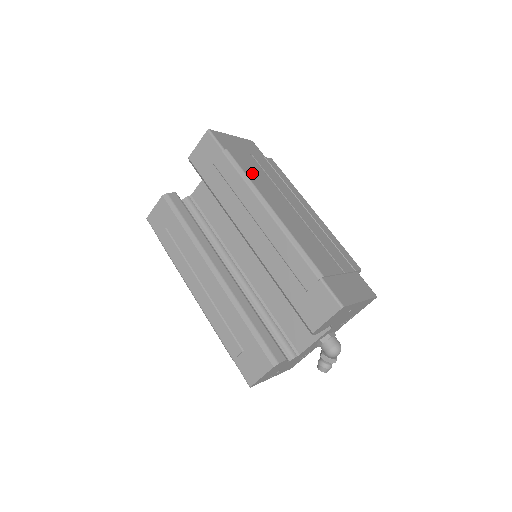
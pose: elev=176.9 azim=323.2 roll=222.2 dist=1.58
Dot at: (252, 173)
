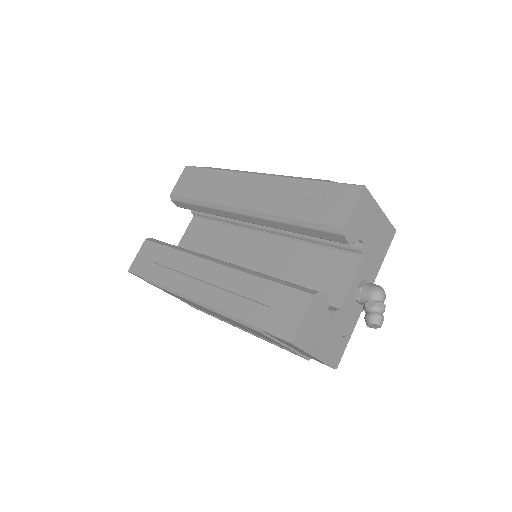
Dot at: occluded
